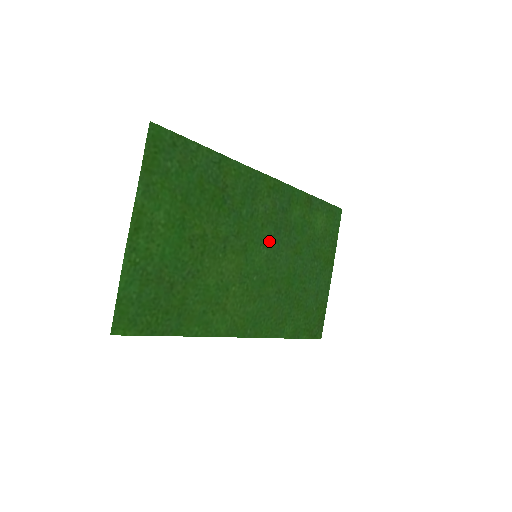
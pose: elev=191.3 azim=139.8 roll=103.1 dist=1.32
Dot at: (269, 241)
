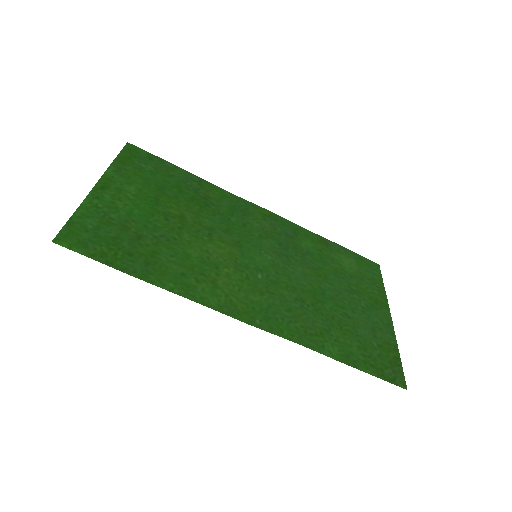
Dot at: (273, 251)
